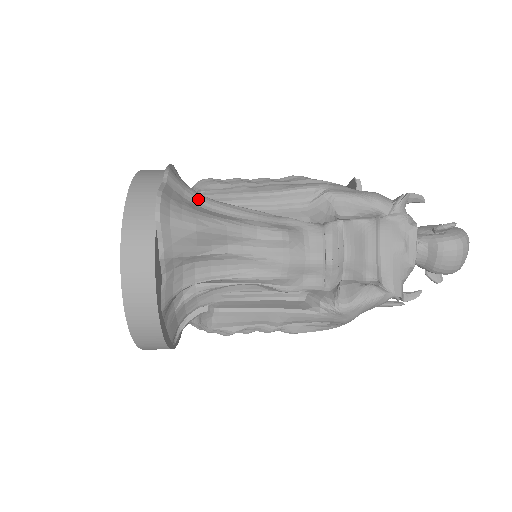
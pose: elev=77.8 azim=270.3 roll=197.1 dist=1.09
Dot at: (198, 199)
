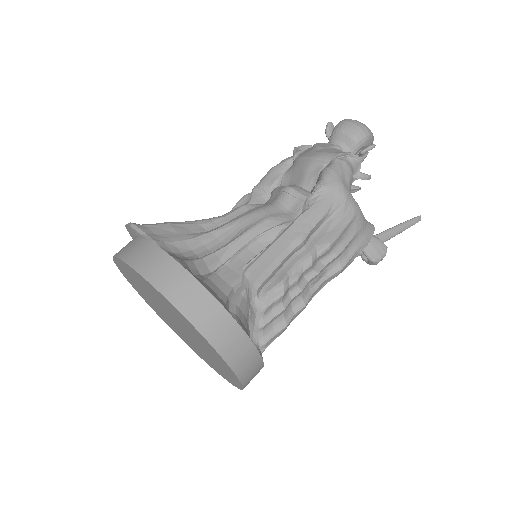
Dot at: occluded
